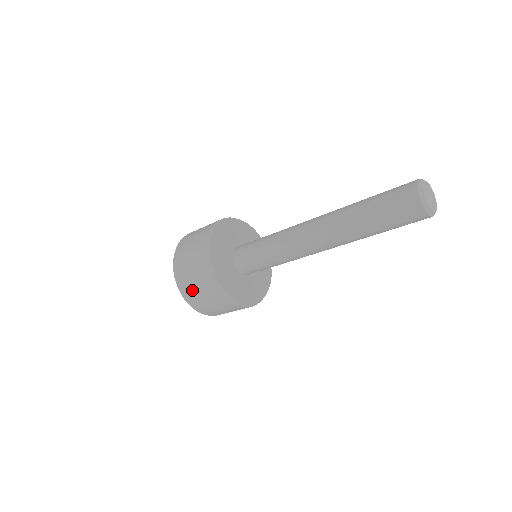
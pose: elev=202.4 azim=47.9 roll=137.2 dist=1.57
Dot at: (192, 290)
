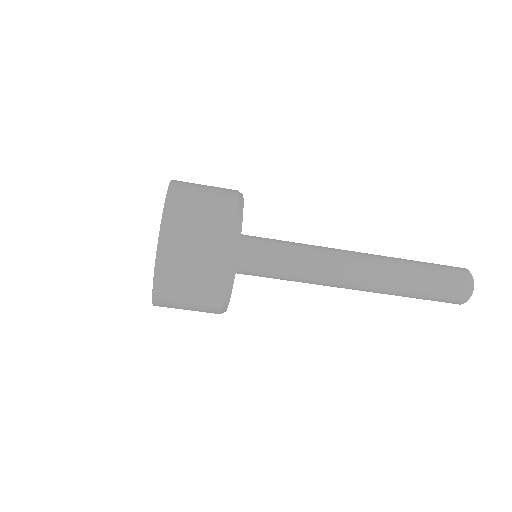
Dot at: (182, 270)
